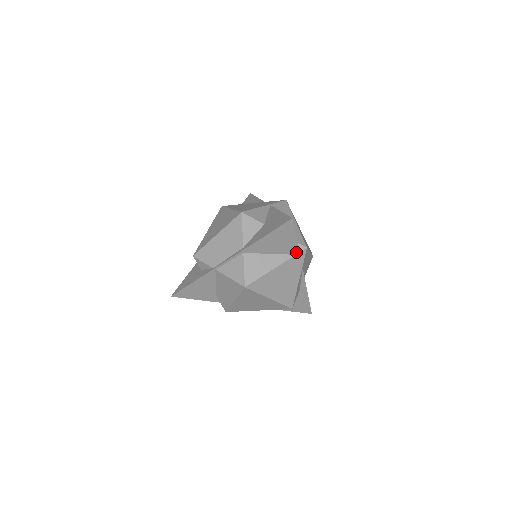
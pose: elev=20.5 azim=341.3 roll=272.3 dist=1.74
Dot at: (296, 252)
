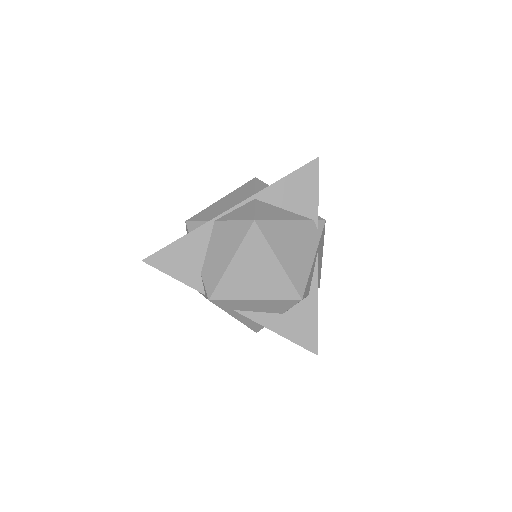
Dot at: (315, 216)
